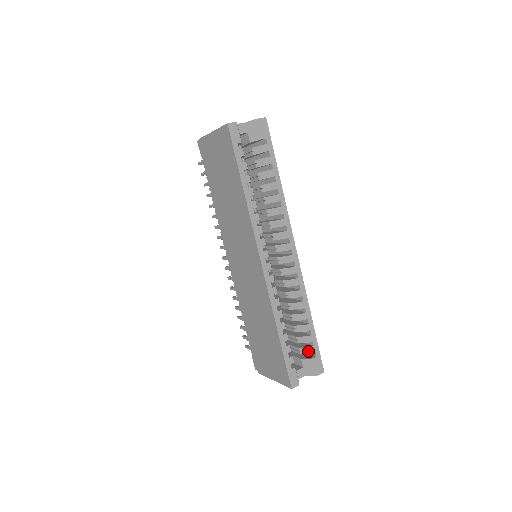
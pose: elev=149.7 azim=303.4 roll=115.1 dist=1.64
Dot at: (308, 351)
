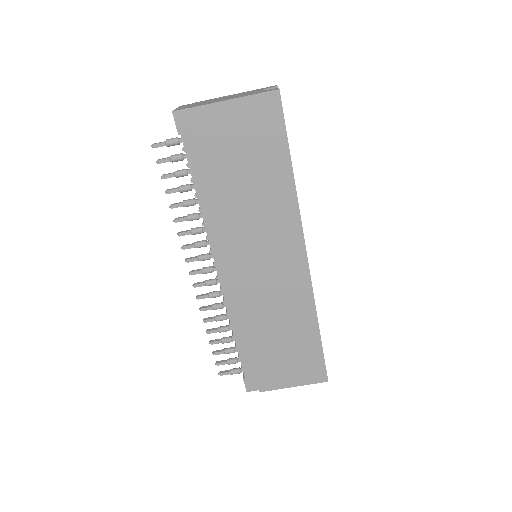
Dot at: occluded
